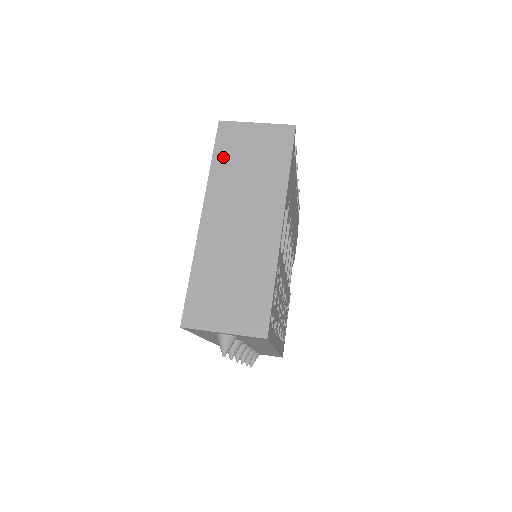
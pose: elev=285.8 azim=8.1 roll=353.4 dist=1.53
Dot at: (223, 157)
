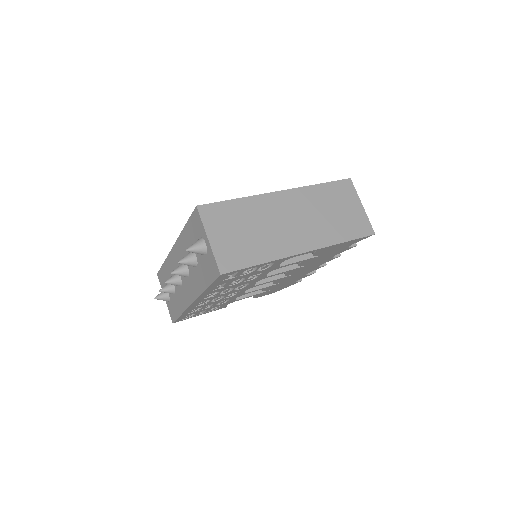
Dot at: (328, 191)
